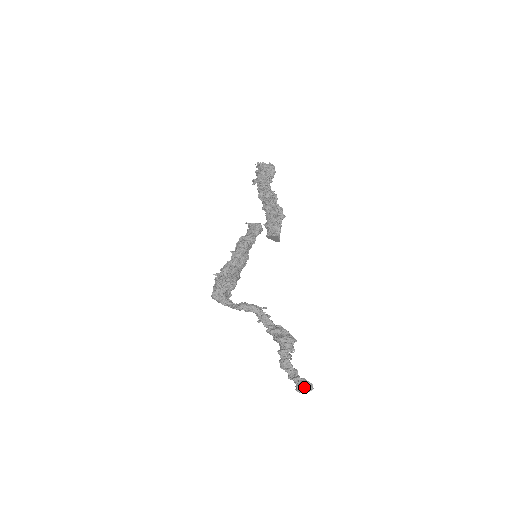
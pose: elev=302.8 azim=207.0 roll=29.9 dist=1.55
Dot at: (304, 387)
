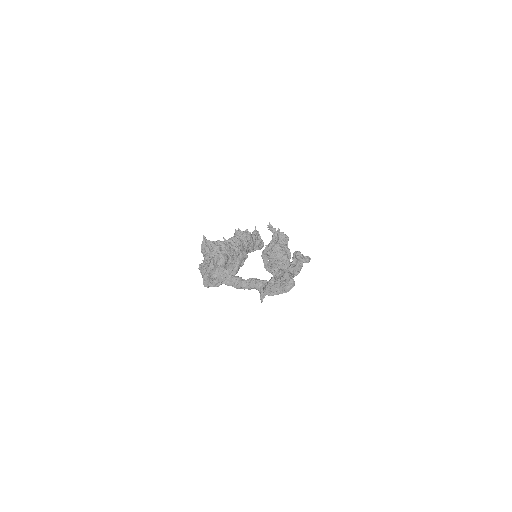
Dot at: (296, 257)
